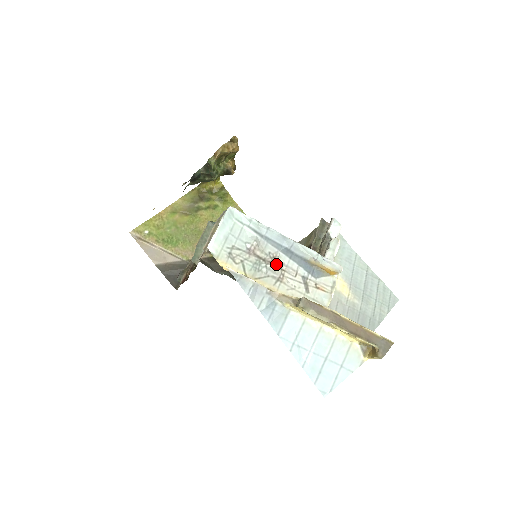
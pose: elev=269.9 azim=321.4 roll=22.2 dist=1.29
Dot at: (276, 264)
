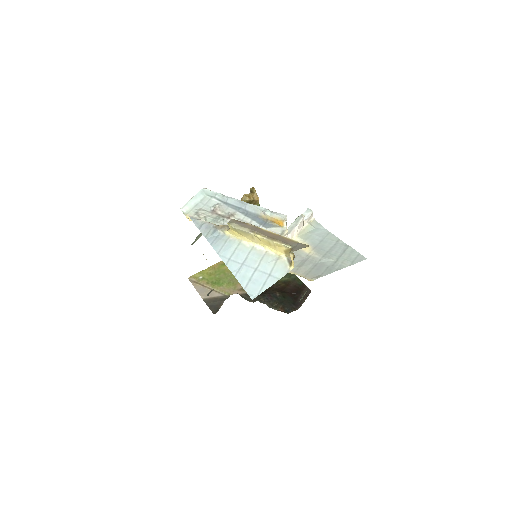
Dot at: occluded
